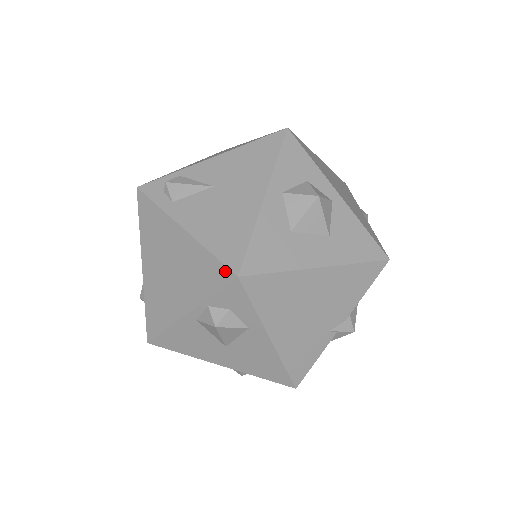
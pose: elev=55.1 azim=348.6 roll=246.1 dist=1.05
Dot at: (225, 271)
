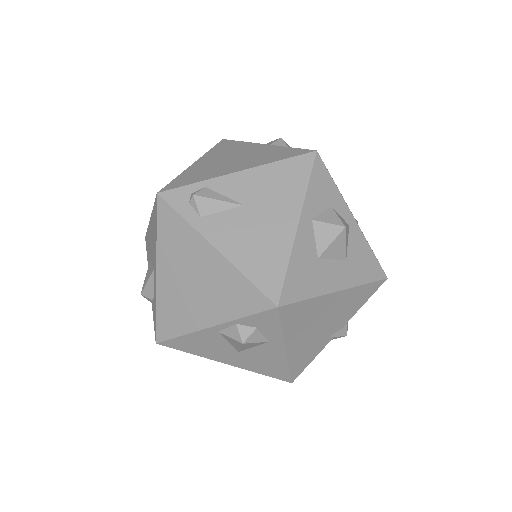
Dot at: (263, 299)
